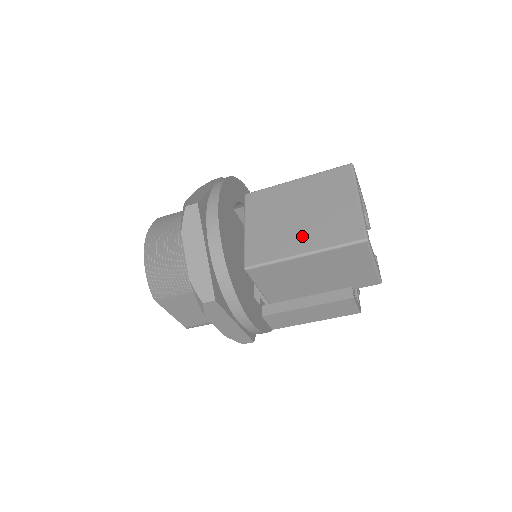
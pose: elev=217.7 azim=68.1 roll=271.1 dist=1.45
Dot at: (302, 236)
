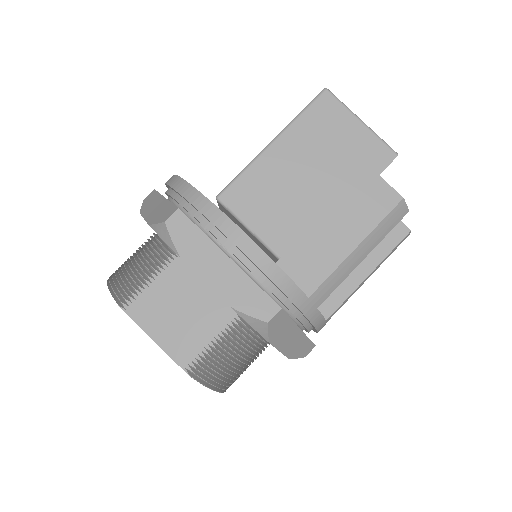
Dot at: occluded
